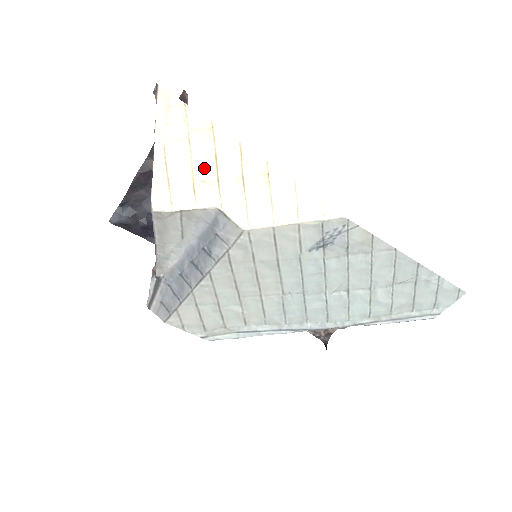
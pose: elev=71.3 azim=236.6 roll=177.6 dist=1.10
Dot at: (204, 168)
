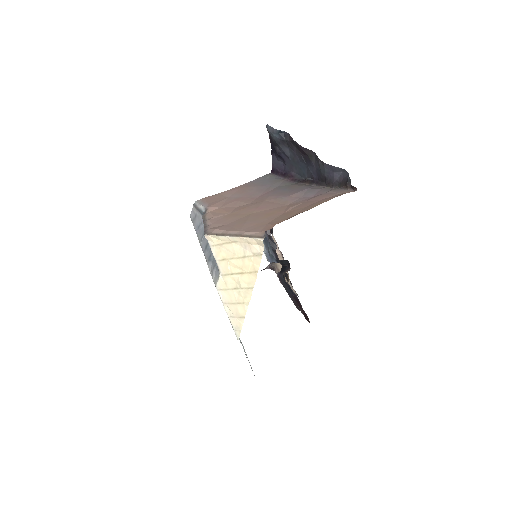
Dot at: (235, 266)
